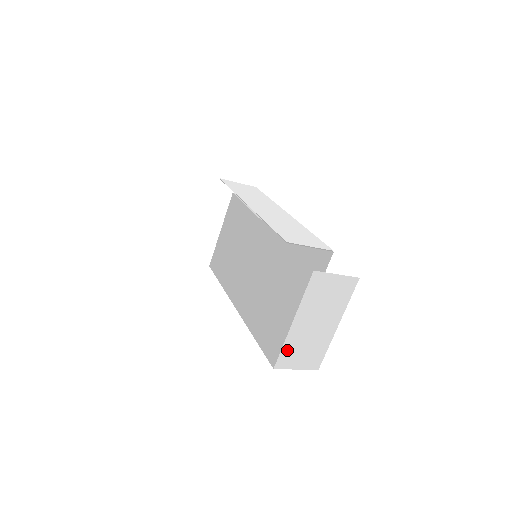
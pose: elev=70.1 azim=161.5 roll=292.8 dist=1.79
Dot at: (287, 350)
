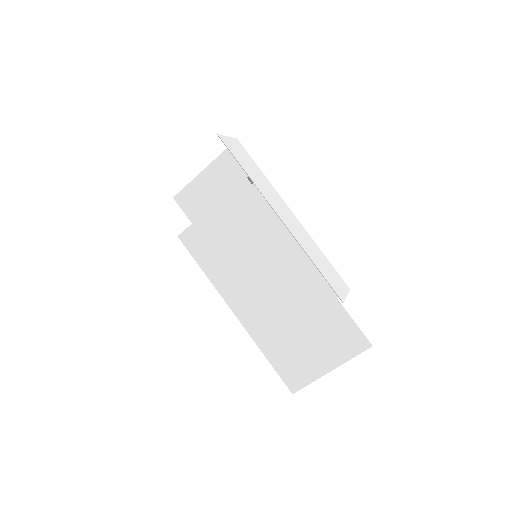
Dot at: occluded
